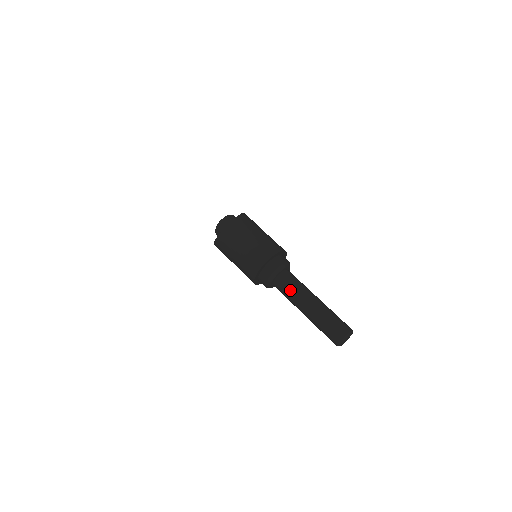
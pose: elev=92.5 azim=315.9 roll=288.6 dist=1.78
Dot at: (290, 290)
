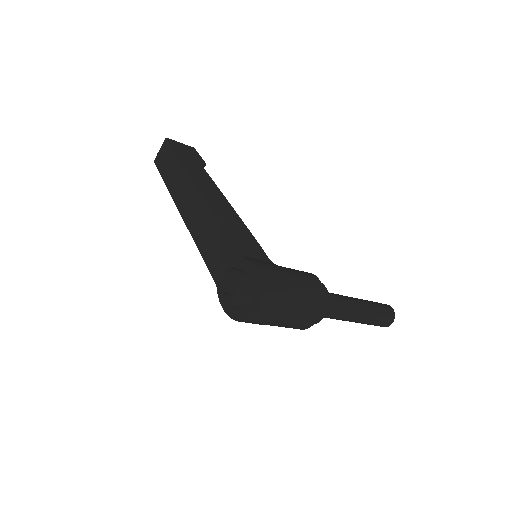
Dot at: (336, 318)
